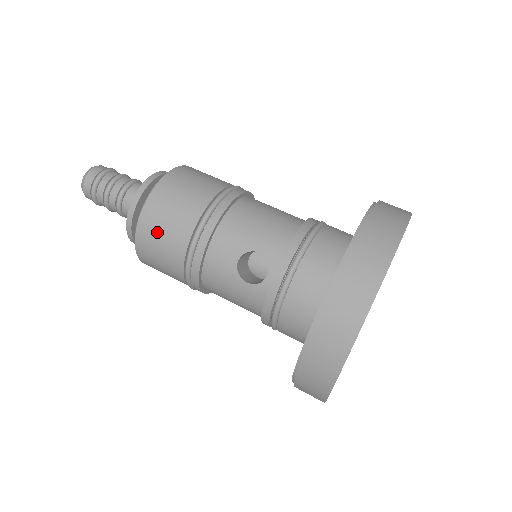
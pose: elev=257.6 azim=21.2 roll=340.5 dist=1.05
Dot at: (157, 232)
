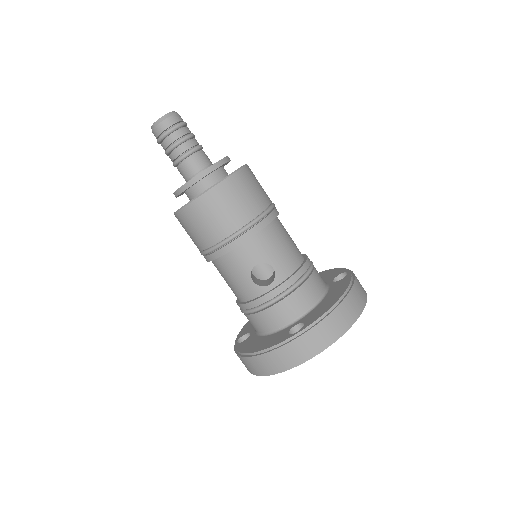
Dot at: (212, 211)
